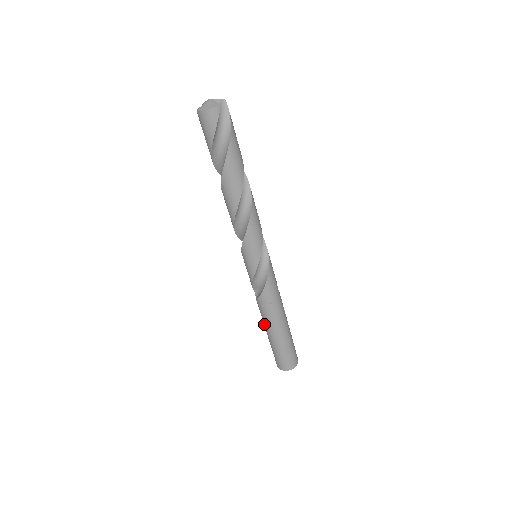
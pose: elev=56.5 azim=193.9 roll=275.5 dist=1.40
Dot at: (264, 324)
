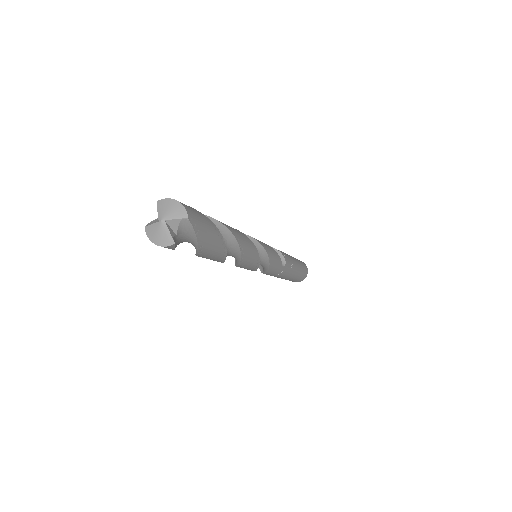
Dot at: occluded
